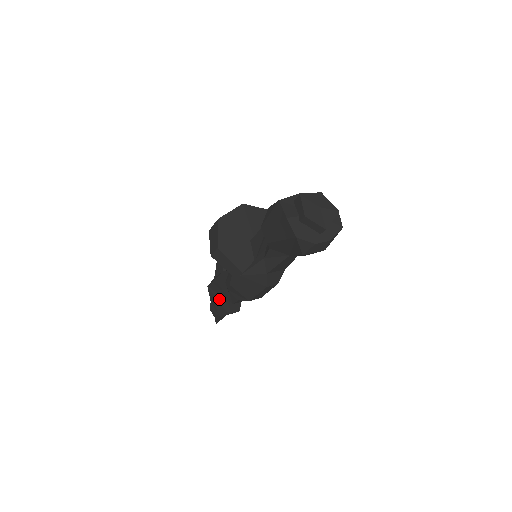
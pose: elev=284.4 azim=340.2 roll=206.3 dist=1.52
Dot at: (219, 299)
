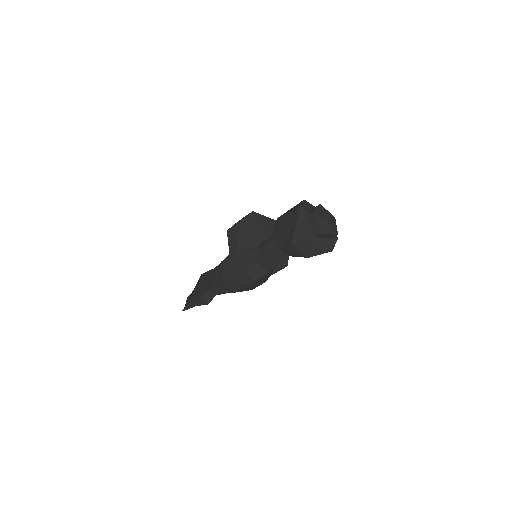
Dot at: (202, 285)
